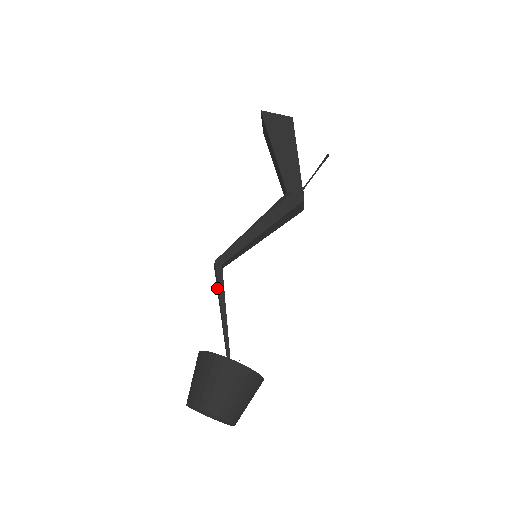
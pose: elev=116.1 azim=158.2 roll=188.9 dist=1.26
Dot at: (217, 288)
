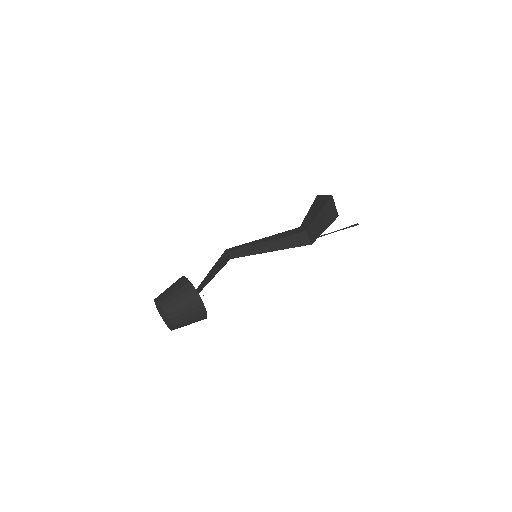
Dot at: occluded
